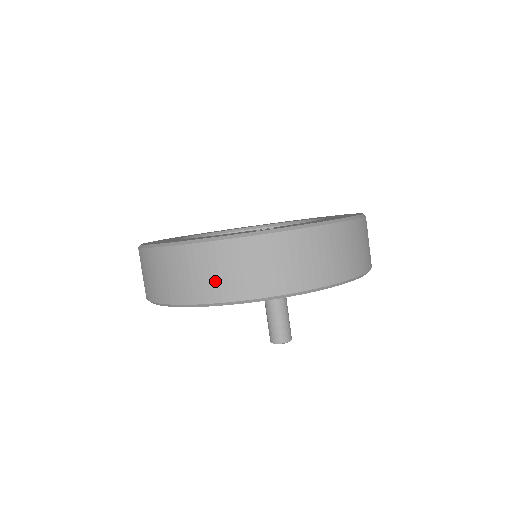
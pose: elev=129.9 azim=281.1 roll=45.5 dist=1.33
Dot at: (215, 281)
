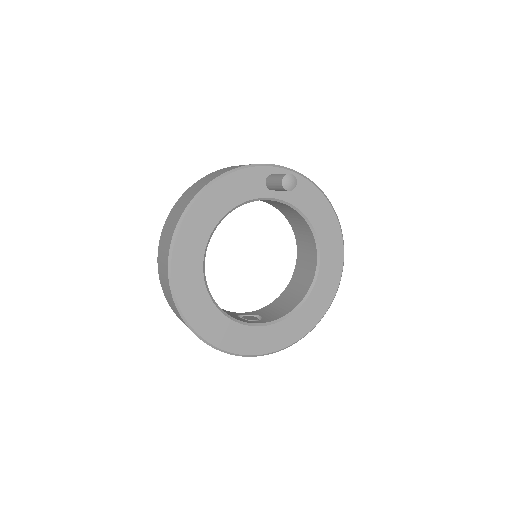
Dot at: (228, 169)
